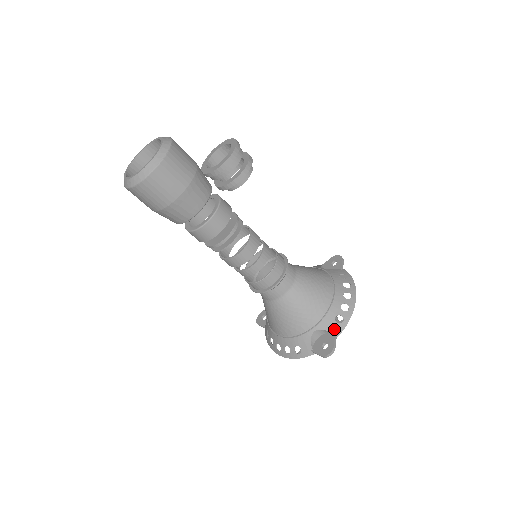
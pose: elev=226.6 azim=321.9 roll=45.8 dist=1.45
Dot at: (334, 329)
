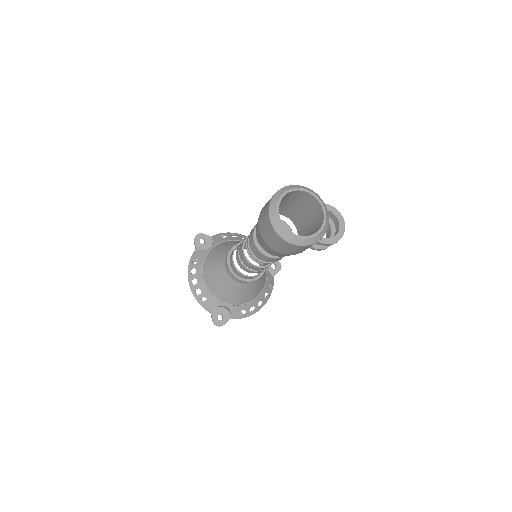
Dot at: (235, 315)
